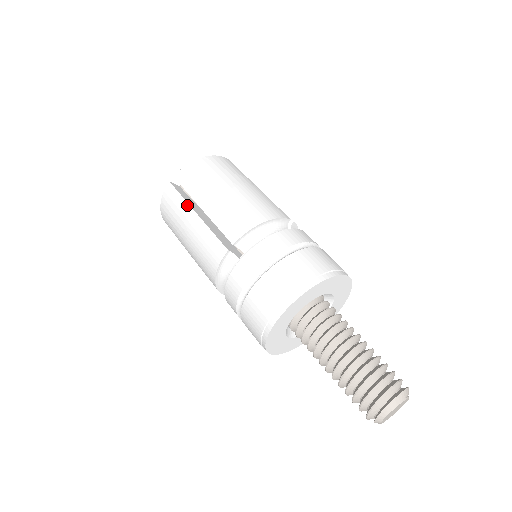
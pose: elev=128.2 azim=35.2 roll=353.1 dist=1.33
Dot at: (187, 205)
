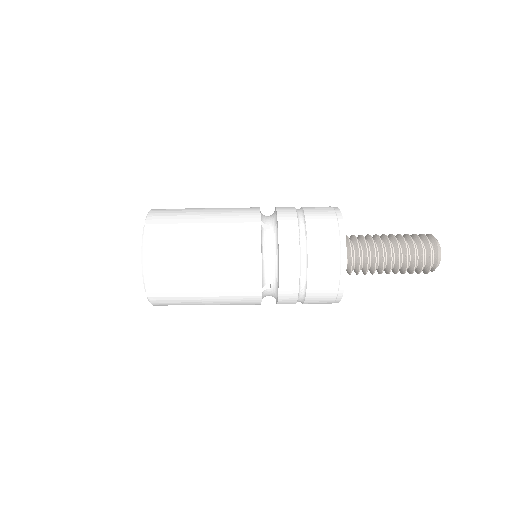
Dot at: (188, 298)
